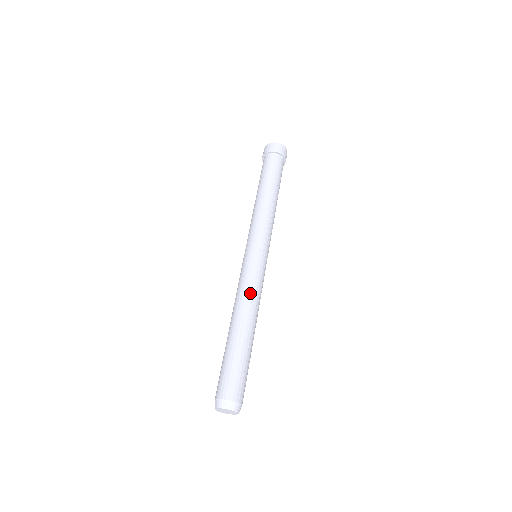
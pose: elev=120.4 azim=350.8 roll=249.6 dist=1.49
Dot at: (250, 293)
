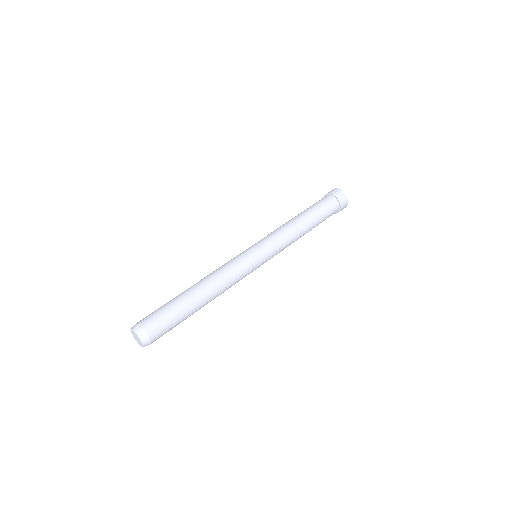
Dot at: (227, 276)
